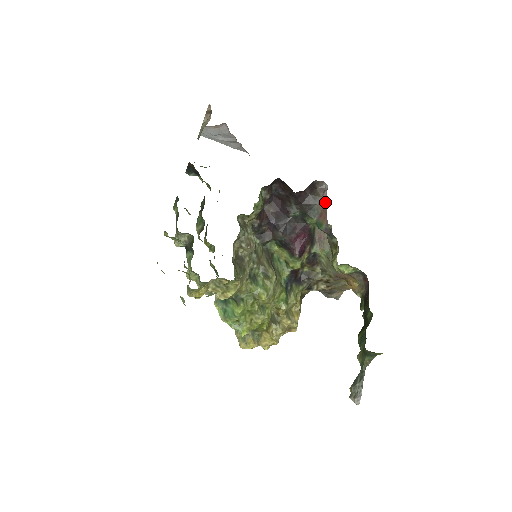
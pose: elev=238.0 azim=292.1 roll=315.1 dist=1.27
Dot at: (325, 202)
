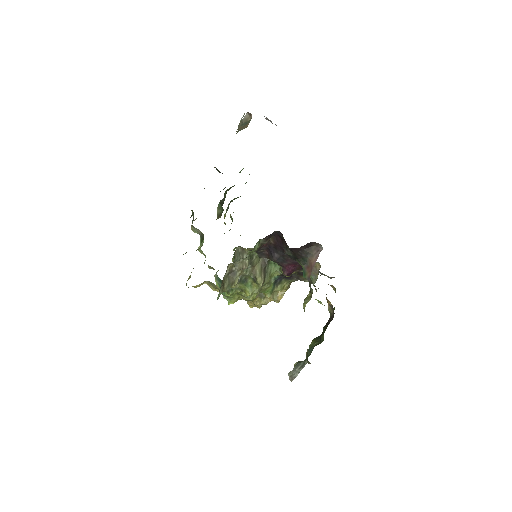
Dot at: (315, 260)
